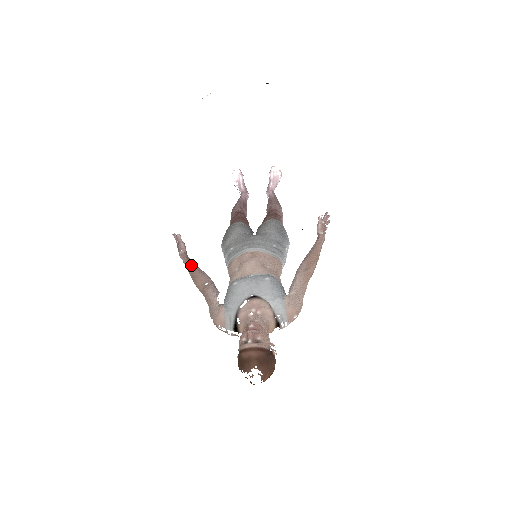
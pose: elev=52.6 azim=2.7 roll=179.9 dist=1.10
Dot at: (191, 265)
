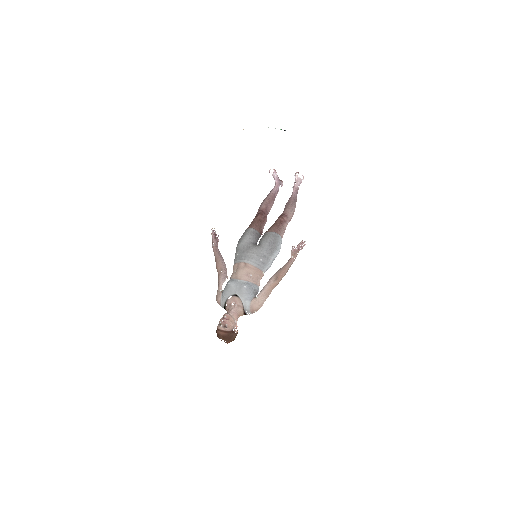
Dot at: (217, 255)
